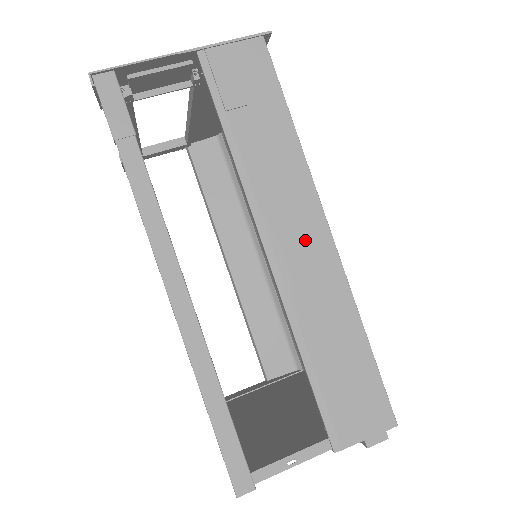
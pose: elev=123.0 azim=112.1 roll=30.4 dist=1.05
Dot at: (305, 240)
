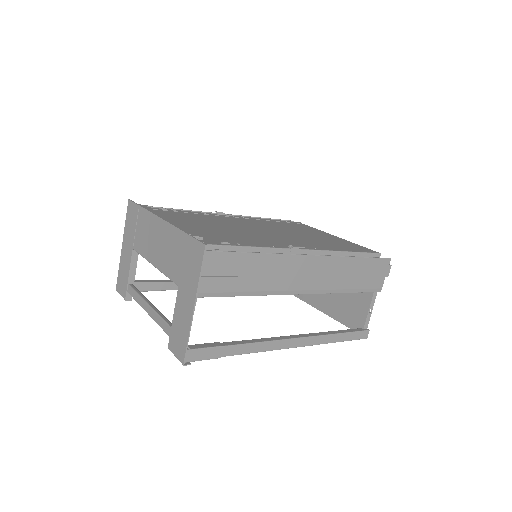
Dot at: (310, 271)
